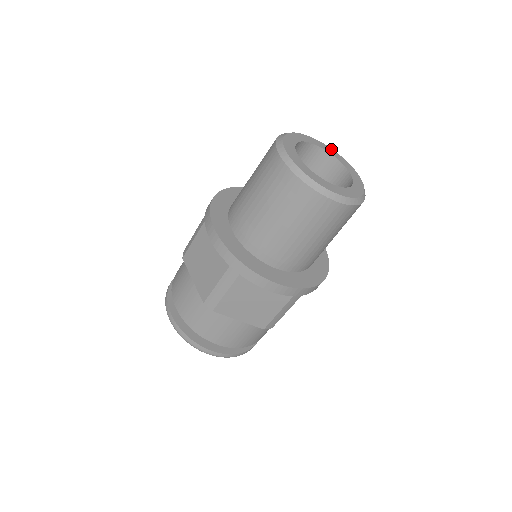
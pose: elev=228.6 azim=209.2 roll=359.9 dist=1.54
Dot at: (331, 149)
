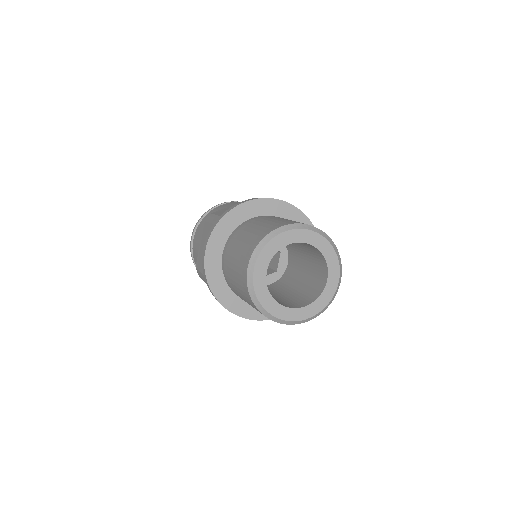
Dot at: (333, 252)
